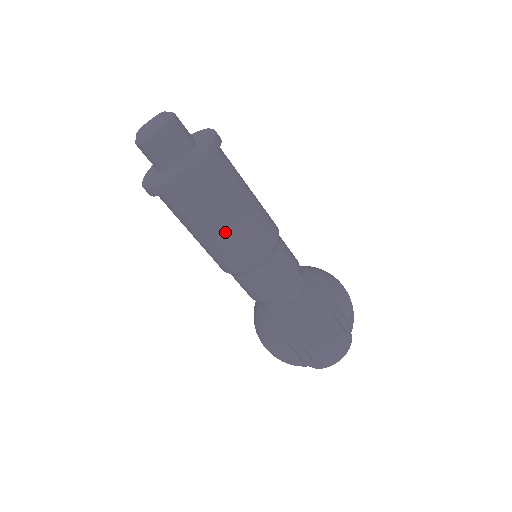
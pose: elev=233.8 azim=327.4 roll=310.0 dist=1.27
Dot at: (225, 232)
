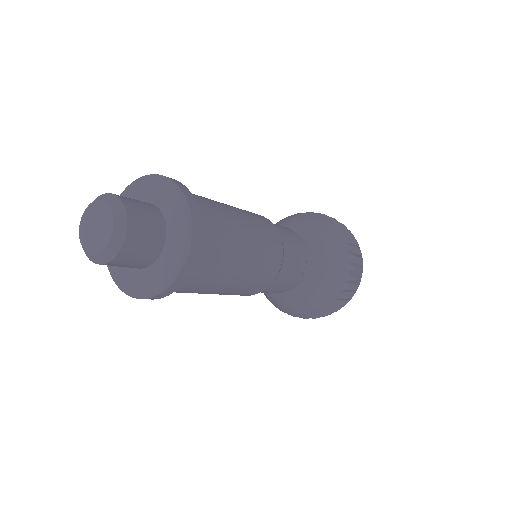
Dot at: occluded
